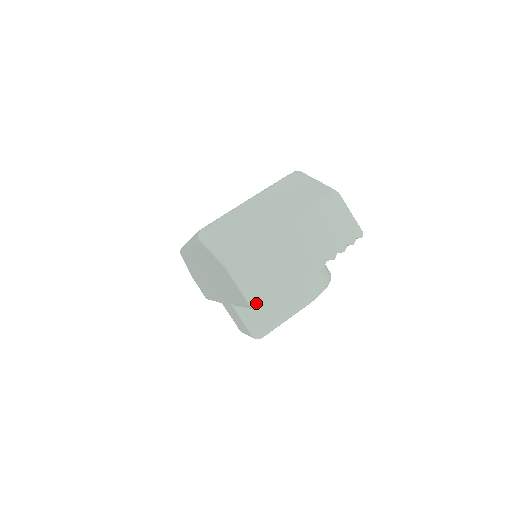
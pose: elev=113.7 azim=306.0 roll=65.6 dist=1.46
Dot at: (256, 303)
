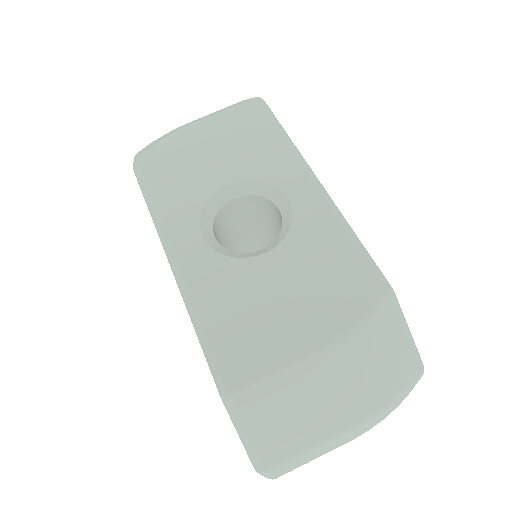
Dot at: occluded
